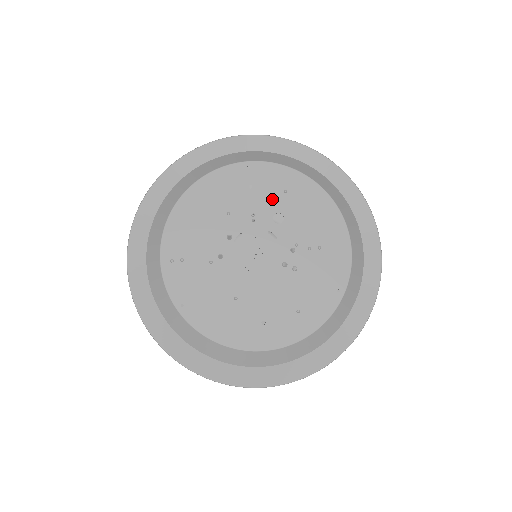
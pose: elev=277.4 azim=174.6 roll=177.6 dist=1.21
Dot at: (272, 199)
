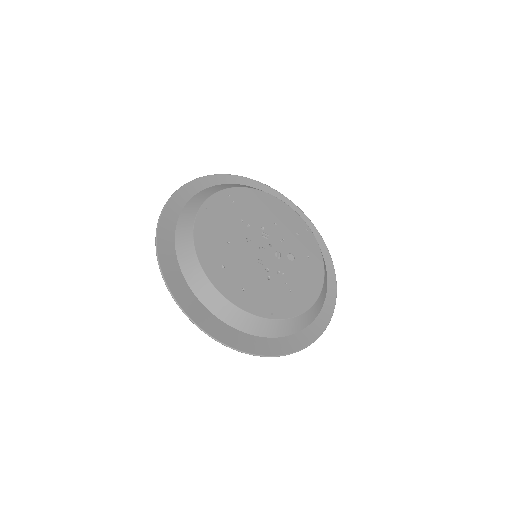
Dot at: (299, 249)
